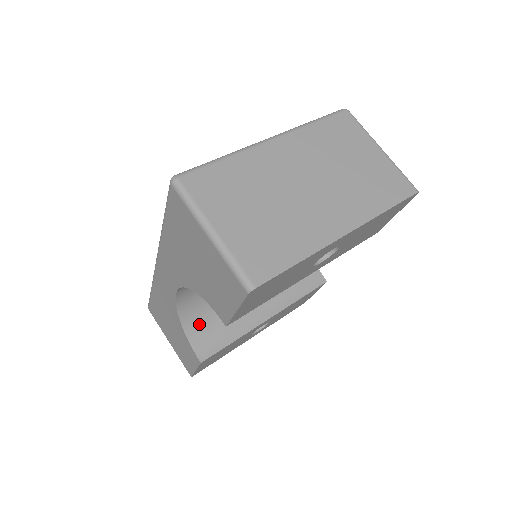
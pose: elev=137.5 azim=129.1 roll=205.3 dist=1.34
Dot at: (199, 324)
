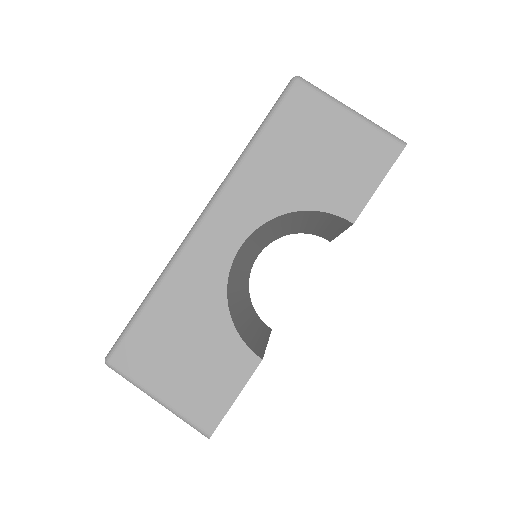
Dot at: (236, 320)
